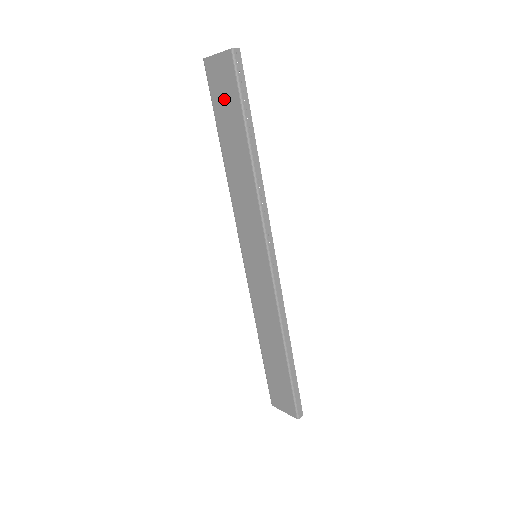
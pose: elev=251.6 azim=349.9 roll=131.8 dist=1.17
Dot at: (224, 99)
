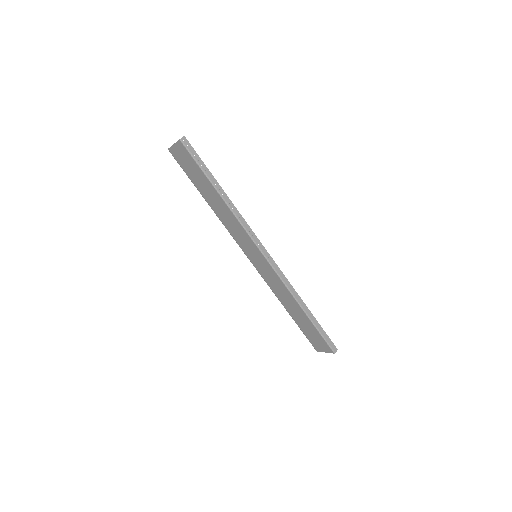
Dot at: (190, 169)
